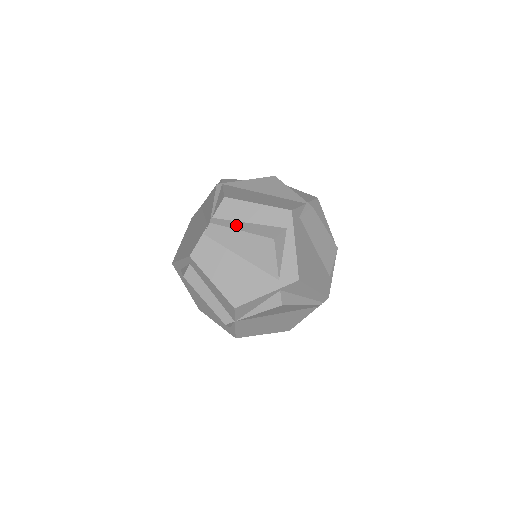
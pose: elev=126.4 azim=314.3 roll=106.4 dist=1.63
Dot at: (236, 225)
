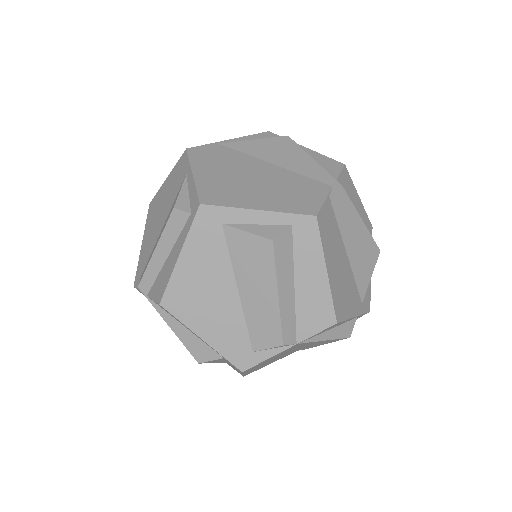
Dot at: occluded
